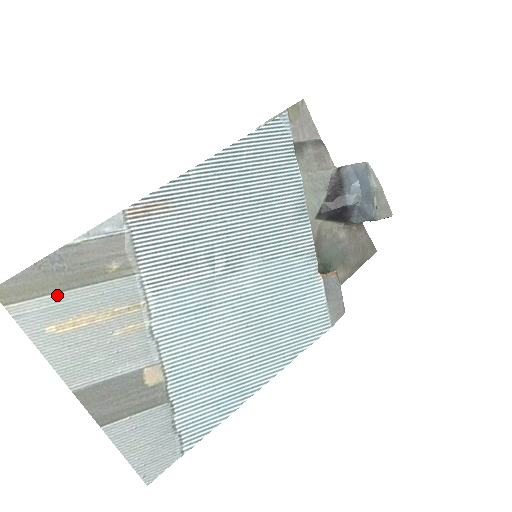
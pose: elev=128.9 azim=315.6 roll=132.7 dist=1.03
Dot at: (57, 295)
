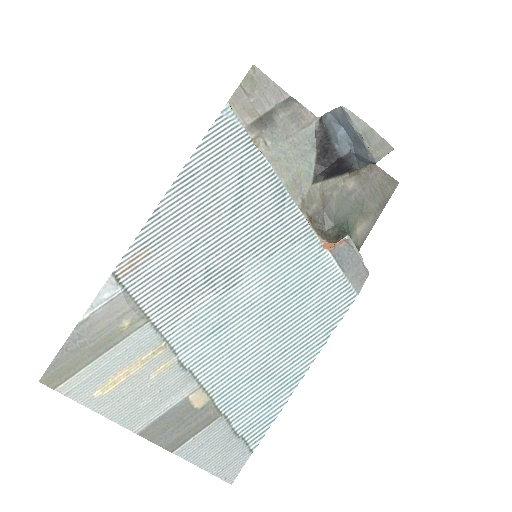
Dot at: (90, 365)
